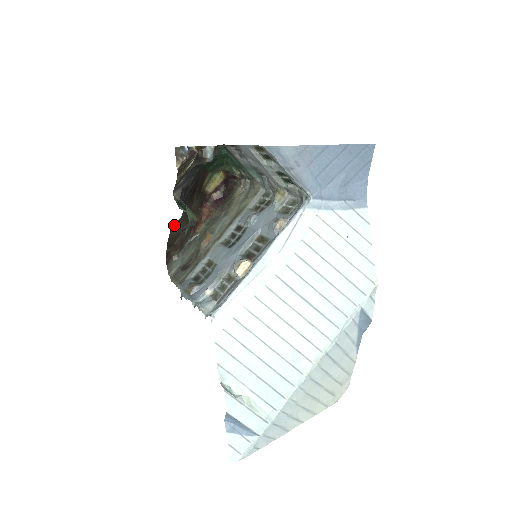
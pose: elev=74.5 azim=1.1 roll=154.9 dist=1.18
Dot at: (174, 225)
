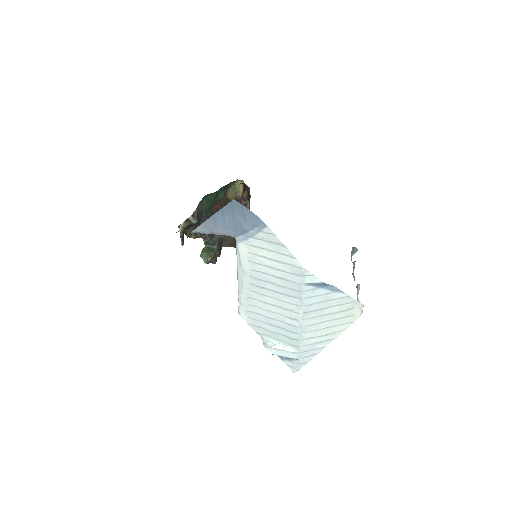
Dot at: (223, 243)
